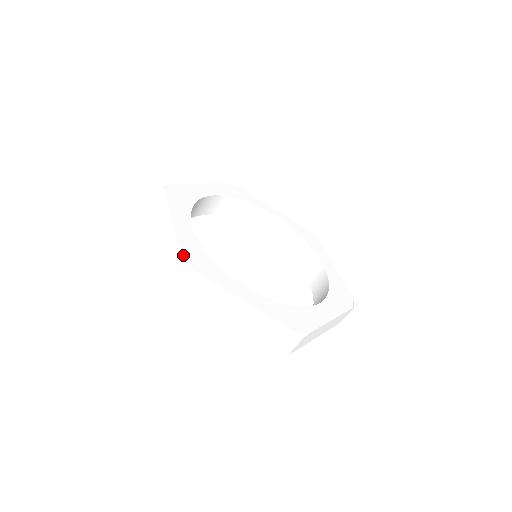
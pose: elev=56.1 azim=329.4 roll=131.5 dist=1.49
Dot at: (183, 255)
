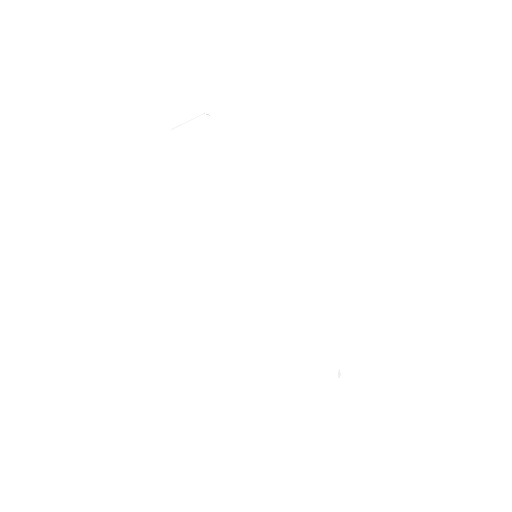
Dot at: (268, 214)
